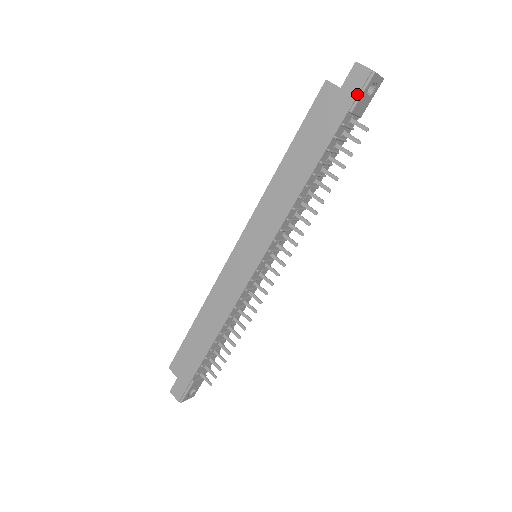
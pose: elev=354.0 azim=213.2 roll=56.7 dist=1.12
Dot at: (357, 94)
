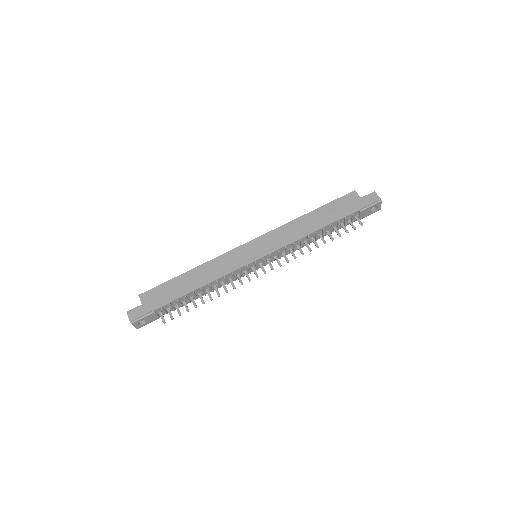
Dot at: (368, 205)
